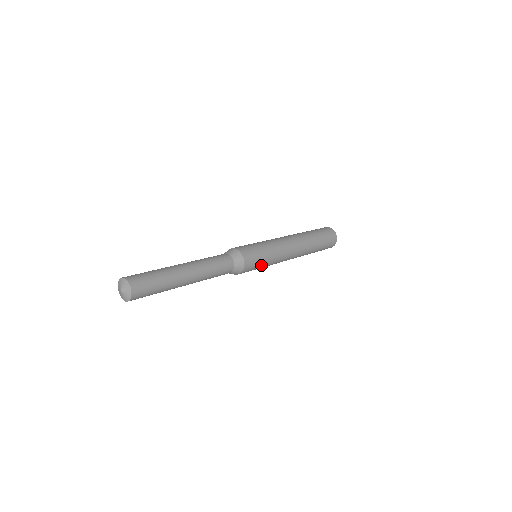
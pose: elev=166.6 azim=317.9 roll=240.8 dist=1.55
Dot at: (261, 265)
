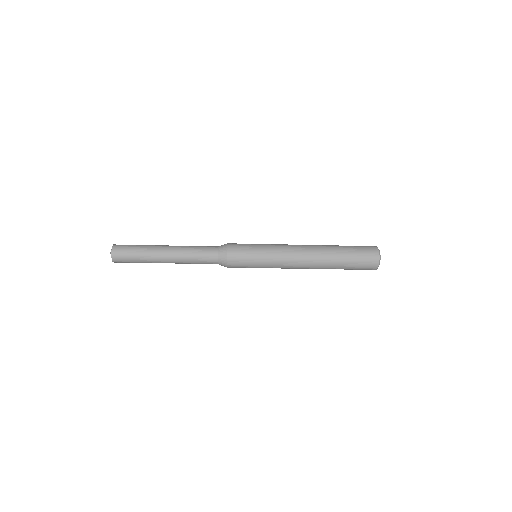
Dot at: (253, 251)
